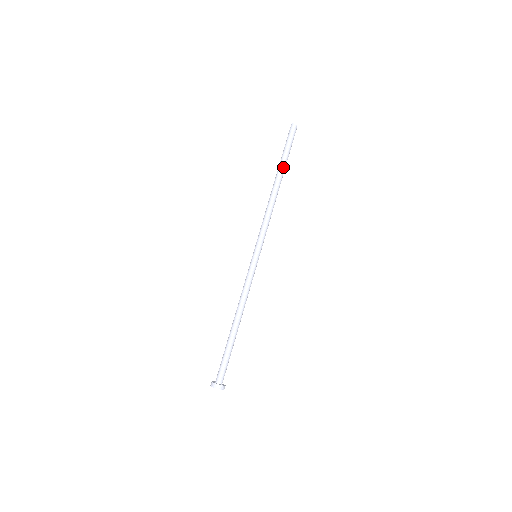
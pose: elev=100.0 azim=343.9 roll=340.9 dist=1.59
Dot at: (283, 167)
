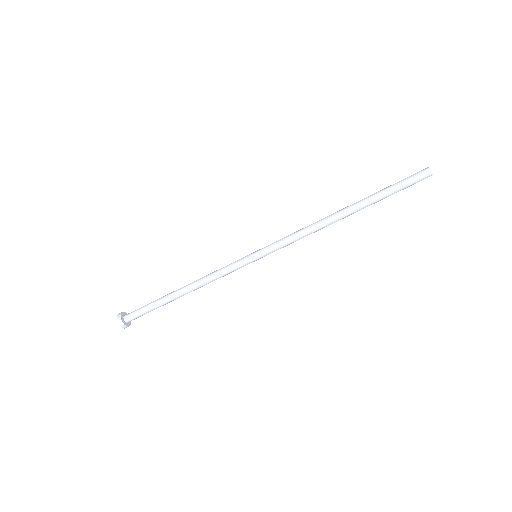
Dot at: (369, 202)
